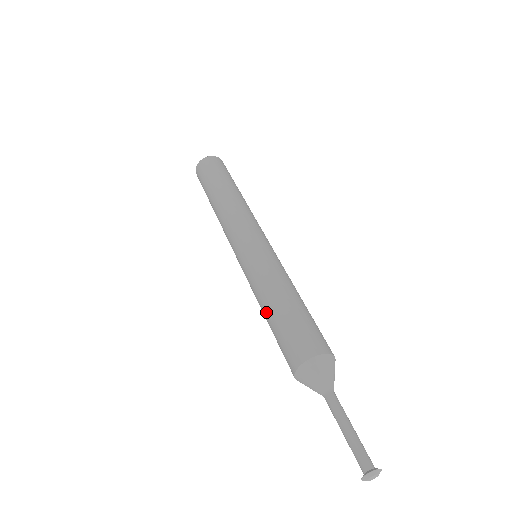
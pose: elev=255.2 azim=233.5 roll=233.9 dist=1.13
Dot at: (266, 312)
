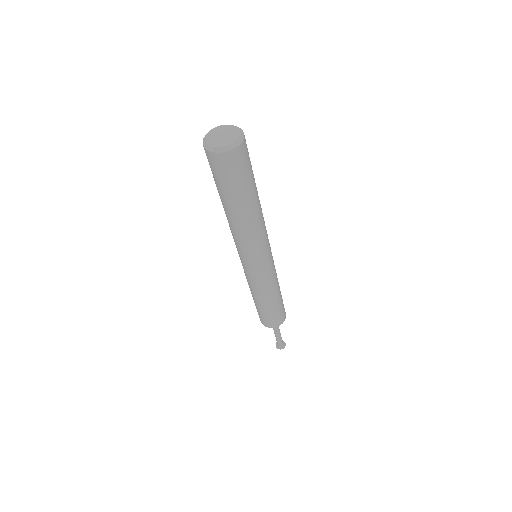
Dot at: (256, 301)
